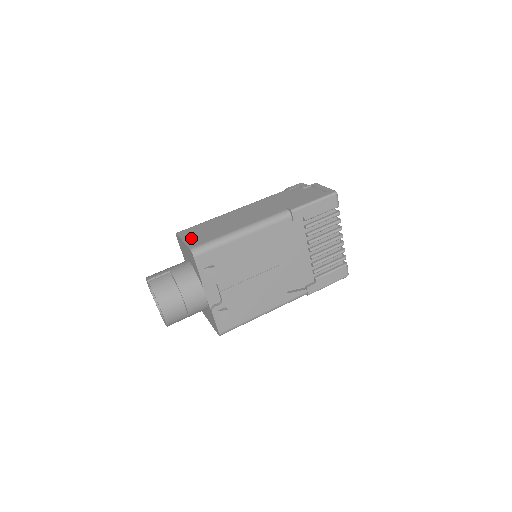
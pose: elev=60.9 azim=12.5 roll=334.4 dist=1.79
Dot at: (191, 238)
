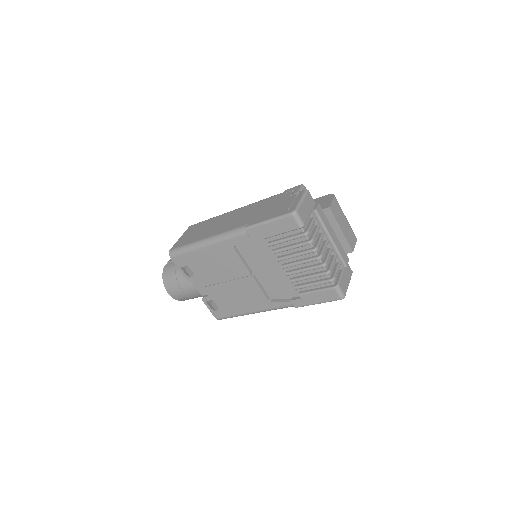
Dot at: (184, 237)
